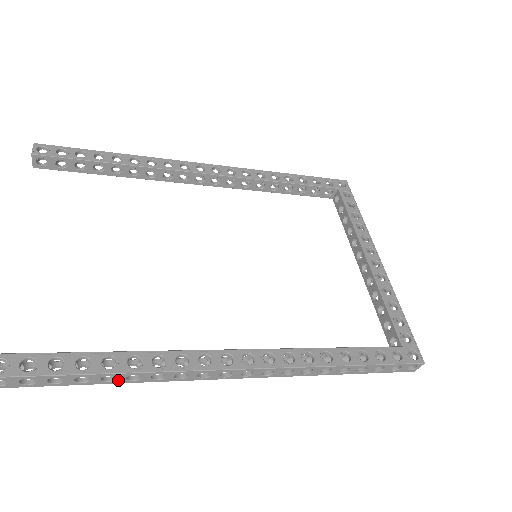
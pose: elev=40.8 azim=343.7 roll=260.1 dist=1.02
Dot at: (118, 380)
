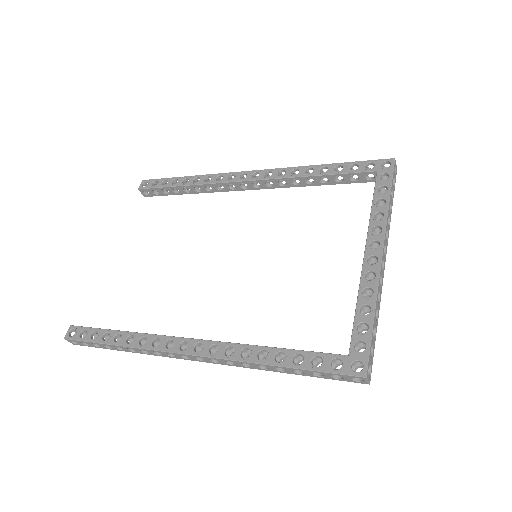
Dot at: (126, 350)
